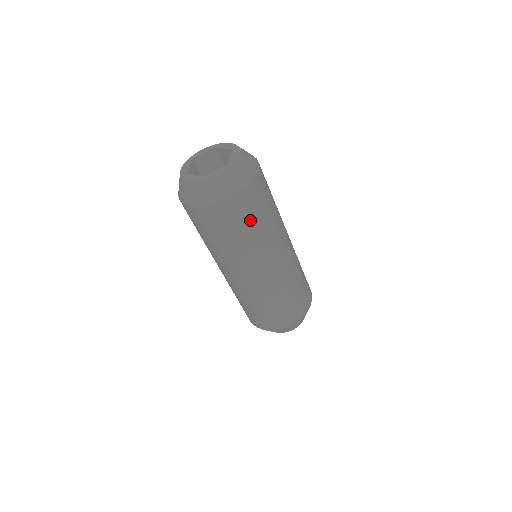
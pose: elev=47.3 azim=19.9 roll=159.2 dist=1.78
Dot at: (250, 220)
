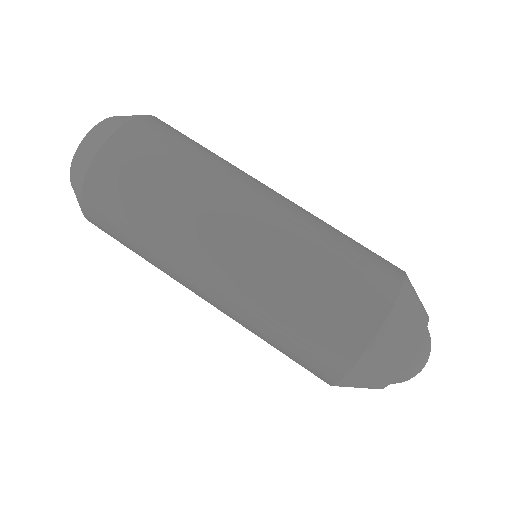
Dot at: (188, 140)
